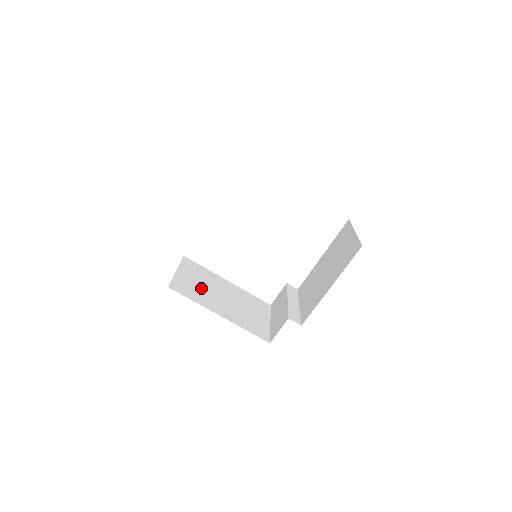
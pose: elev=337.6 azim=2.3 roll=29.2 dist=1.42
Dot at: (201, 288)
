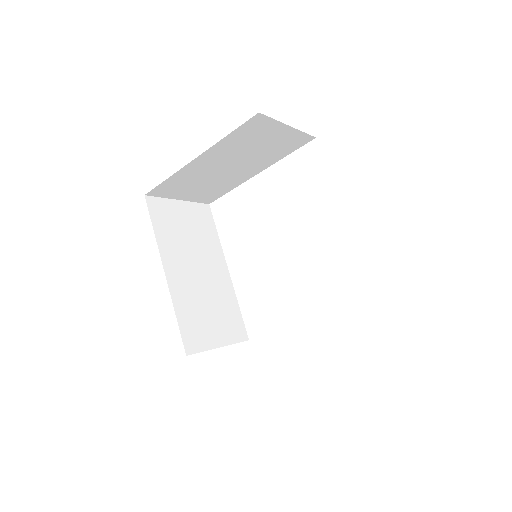
Dot at: occluded
